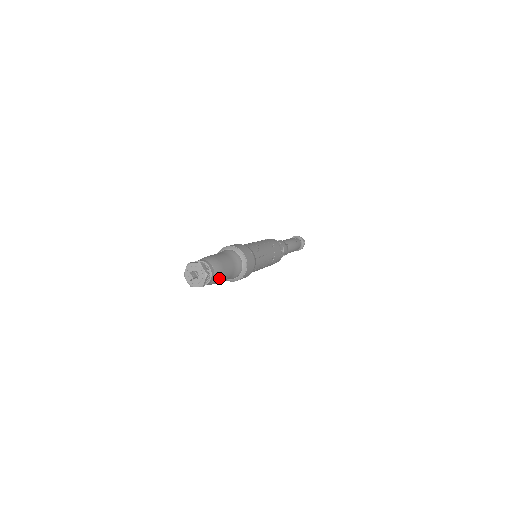
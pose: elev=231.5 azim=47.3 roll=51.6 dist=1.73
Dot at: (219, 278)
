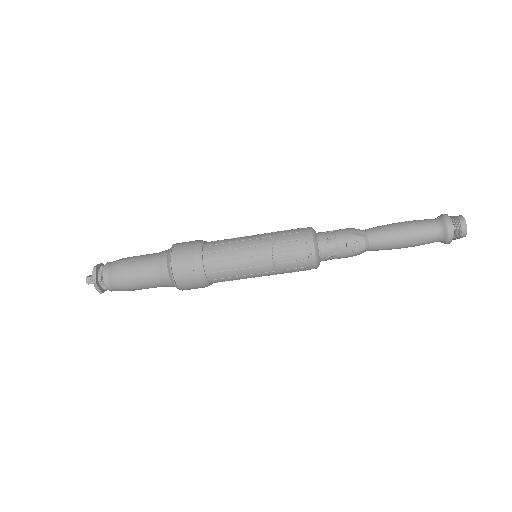
Dot at: (119, 272)
